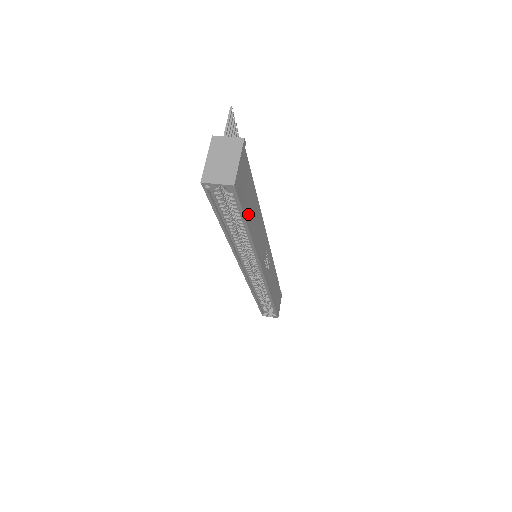
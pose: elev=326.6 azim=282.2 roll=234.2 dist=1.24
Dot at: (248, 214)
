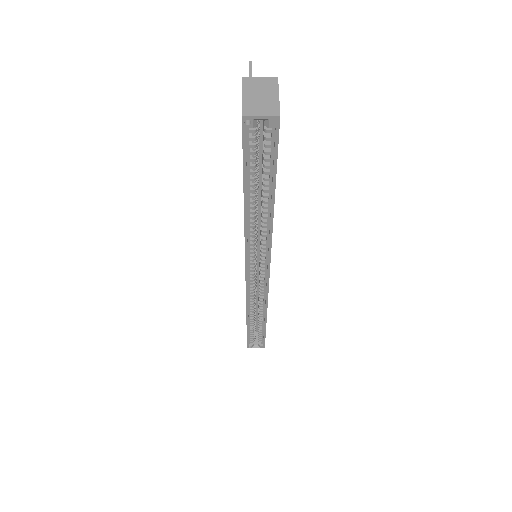
Dot at: occluded
